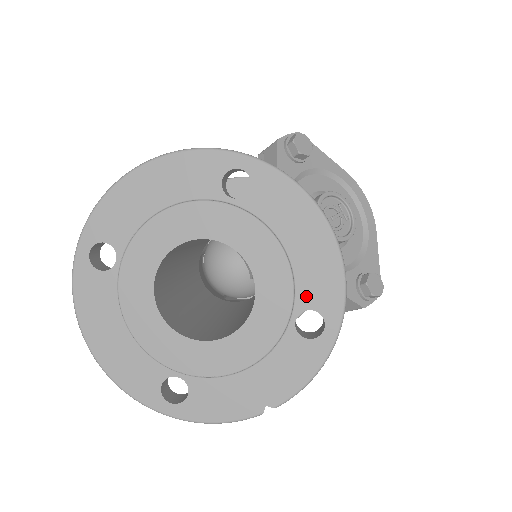
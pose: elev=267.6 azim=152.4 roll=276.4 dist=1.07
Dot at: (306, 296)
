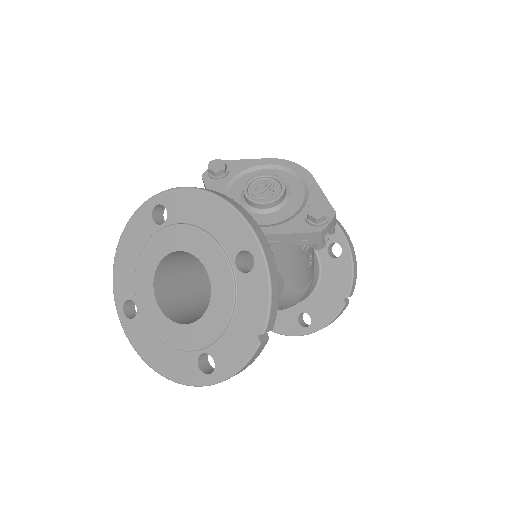
Dot at: (231, 246)
